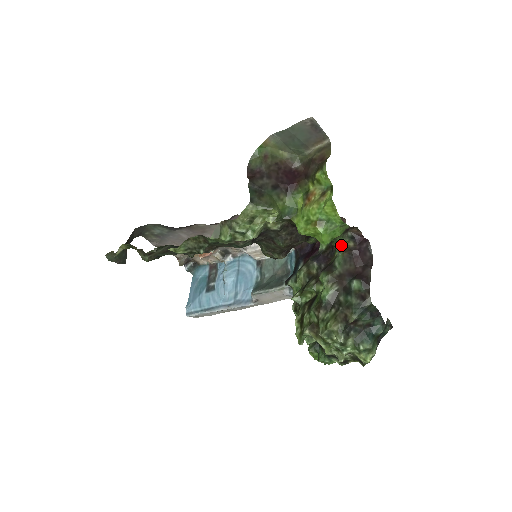
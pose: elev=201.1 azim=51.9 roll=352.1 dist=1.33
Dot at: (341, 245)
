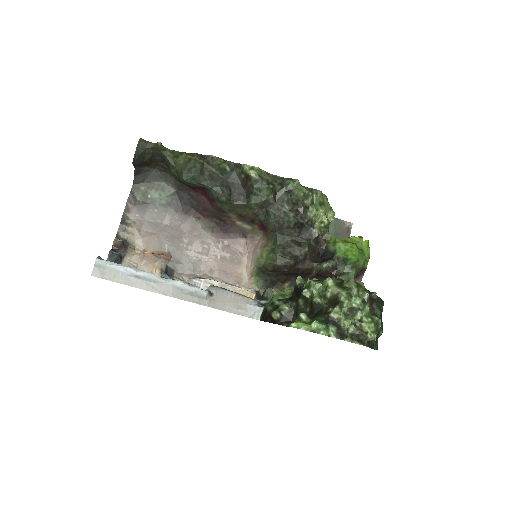
Dot at: occluded
